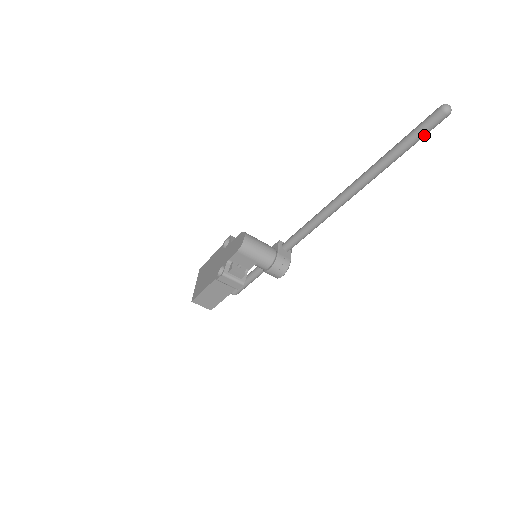
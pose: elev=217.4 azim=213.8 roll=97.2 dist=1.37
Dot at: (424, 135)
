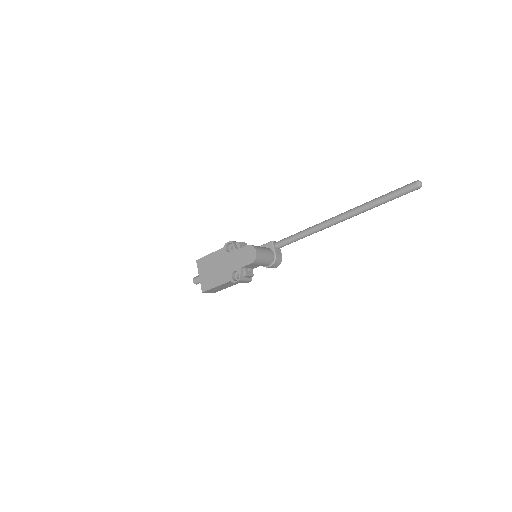
Dot at: occluded
